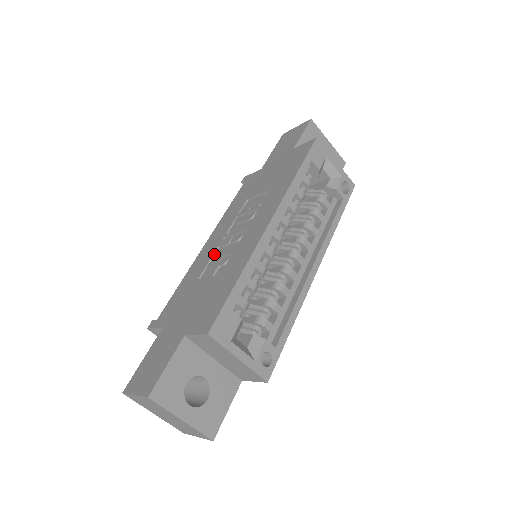
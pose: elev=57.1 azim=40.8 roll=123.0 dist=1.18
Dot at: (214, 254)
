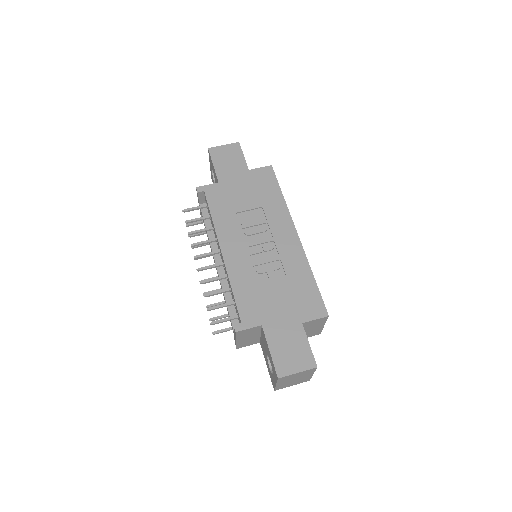
Dot at: (251, 262)
